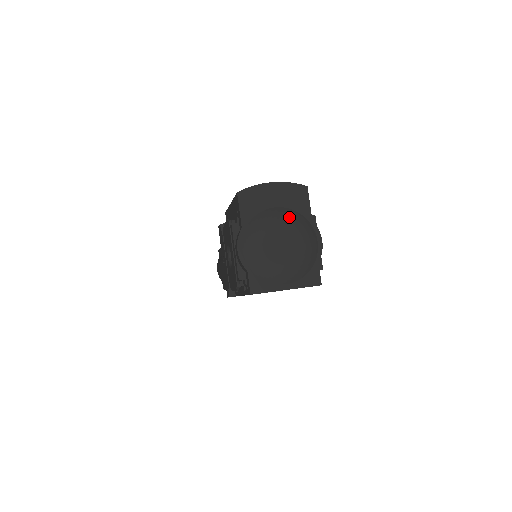
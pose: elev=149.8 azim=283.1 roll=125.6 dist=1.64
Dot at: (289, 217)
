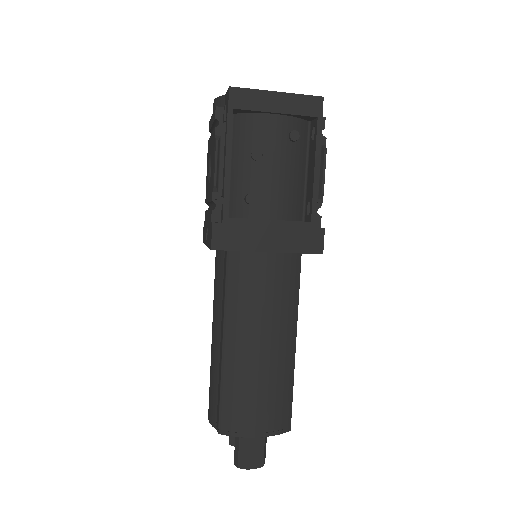
Dot at: occluded
